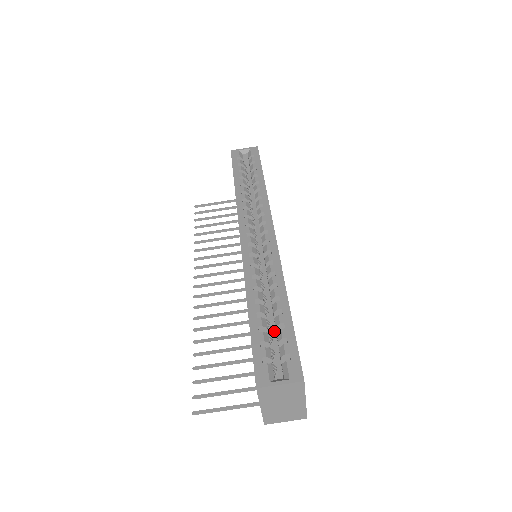
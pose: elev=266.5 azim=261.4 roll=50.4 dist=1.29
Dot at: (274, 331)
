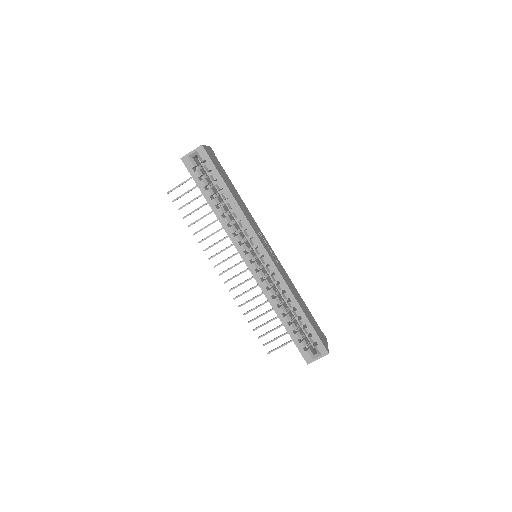
Dot at: occluded
